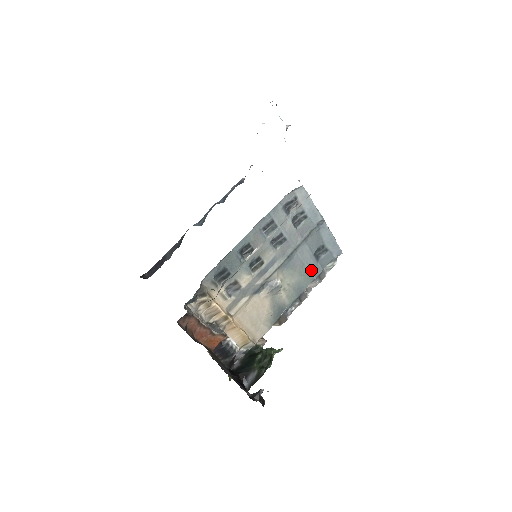
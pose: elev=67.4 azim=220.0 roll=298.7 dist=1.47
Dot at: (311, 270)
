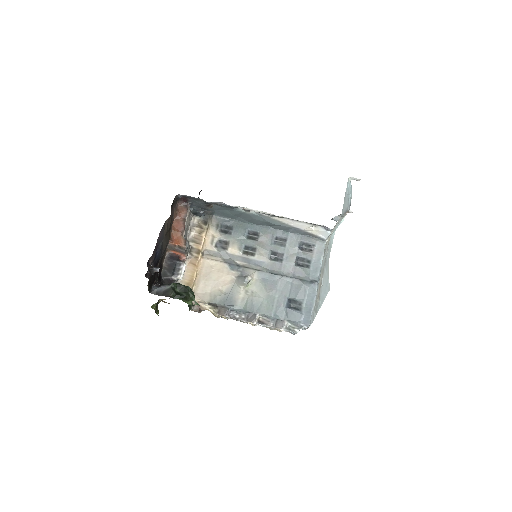
Dot at: (276, 306)
